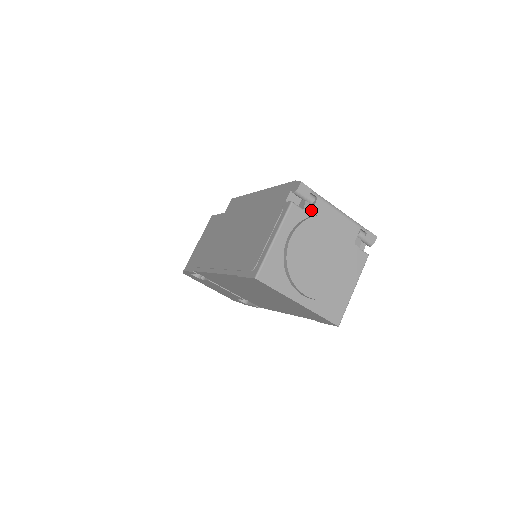
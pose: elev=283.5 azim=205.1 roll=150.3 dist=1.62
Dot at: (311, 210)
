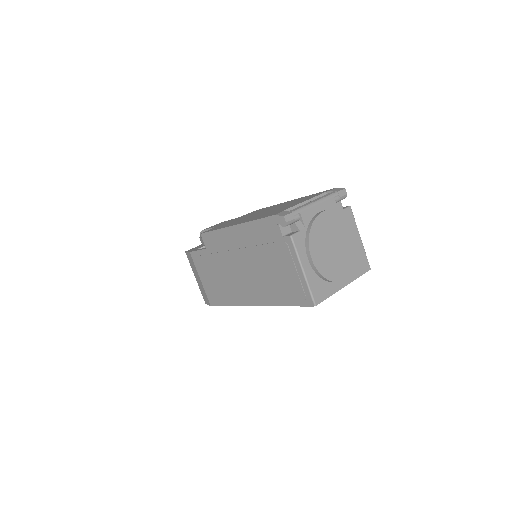
Dot at: (303, 225)
